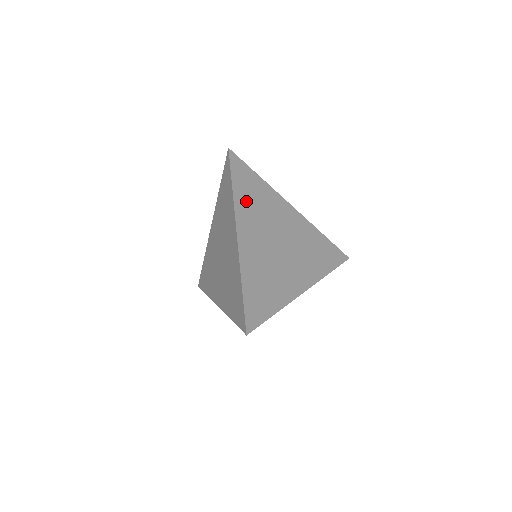
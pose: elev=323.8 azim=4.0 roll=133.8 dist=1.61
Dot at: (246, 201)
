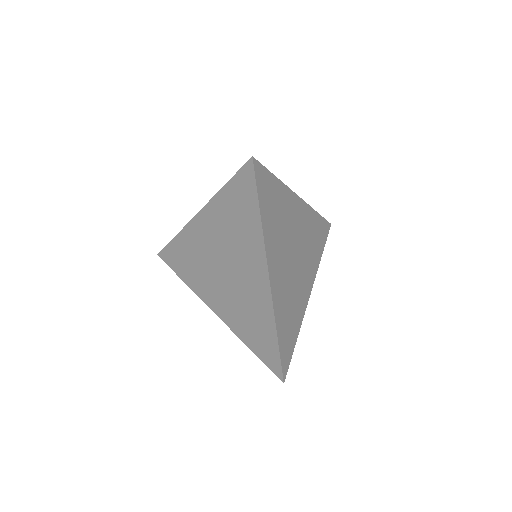
Dot at: (271, 226)
